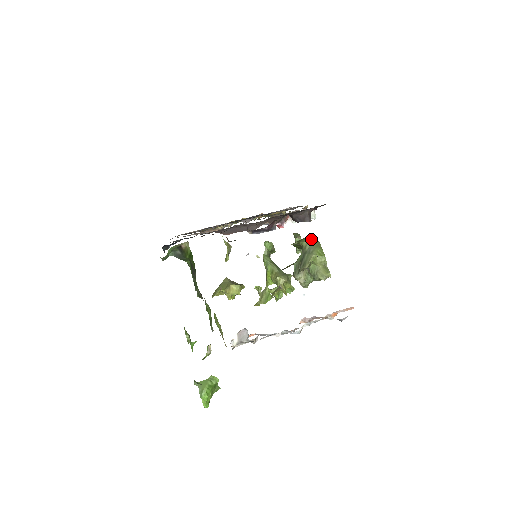
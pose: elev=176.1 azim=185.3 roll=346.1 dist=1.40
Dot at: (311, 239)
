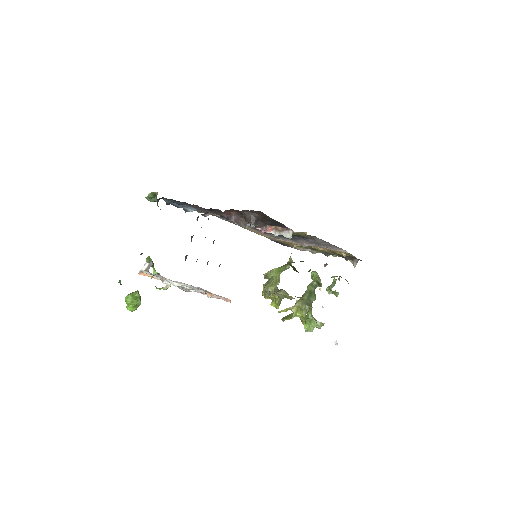
Dot at: occluded
